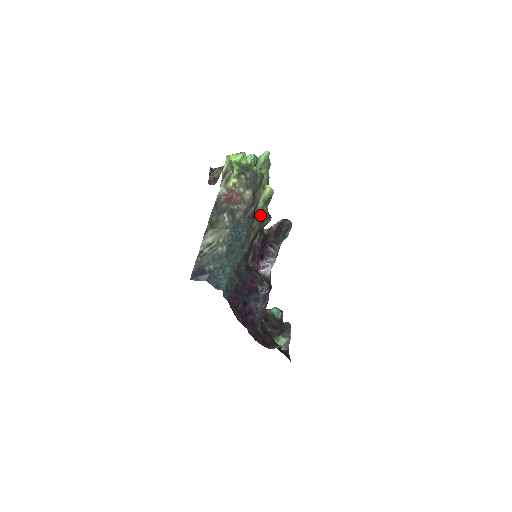
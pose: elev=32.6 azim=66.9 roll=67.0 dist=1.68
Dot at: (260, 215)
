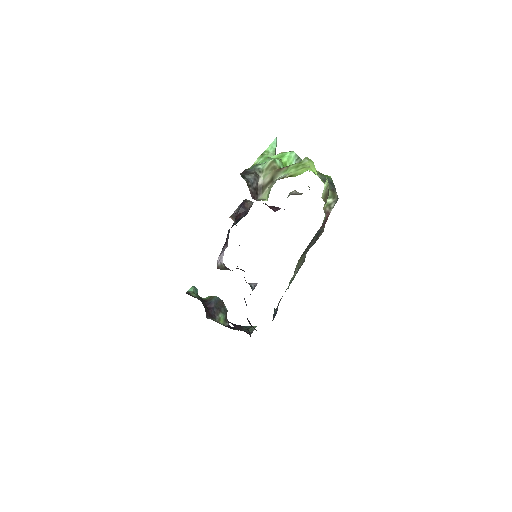
Dot at: occluded
